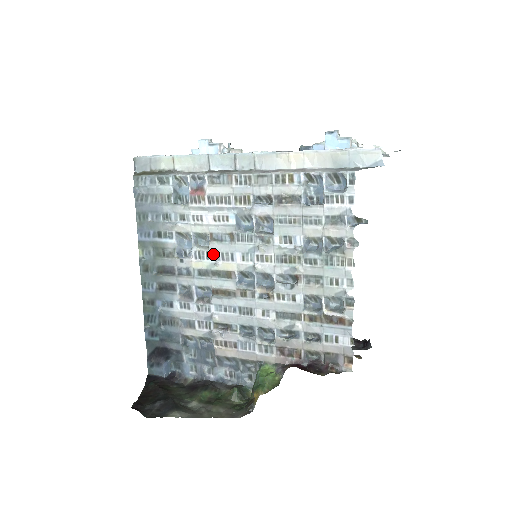
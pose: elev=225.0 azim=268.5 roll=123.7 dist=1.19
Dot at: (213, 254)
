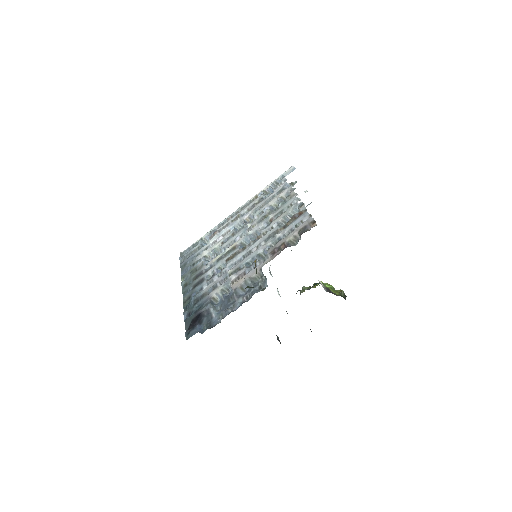
Dot at: (224, 248)
